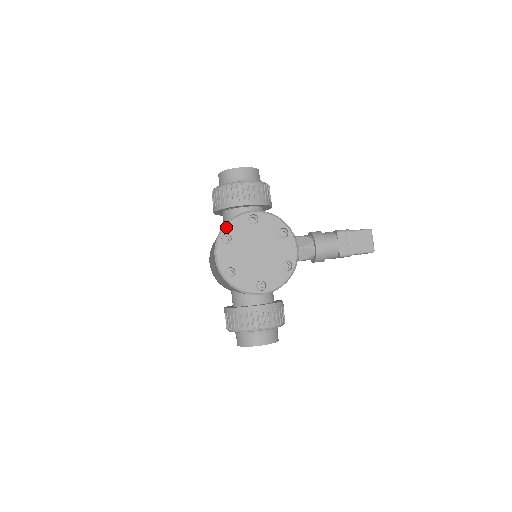
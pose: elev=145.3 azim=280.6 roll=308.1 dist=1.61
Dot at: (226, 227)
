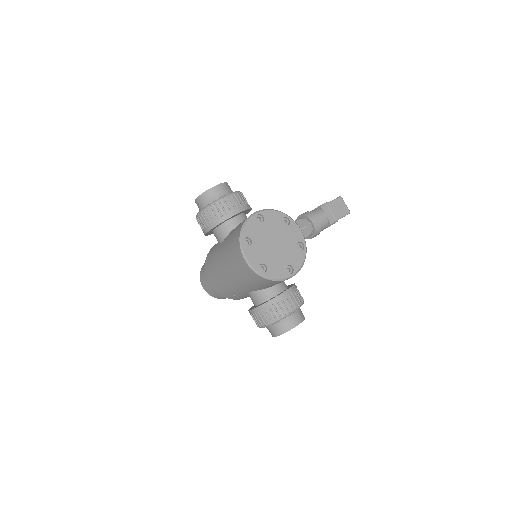
Dot at: (243, 232)
